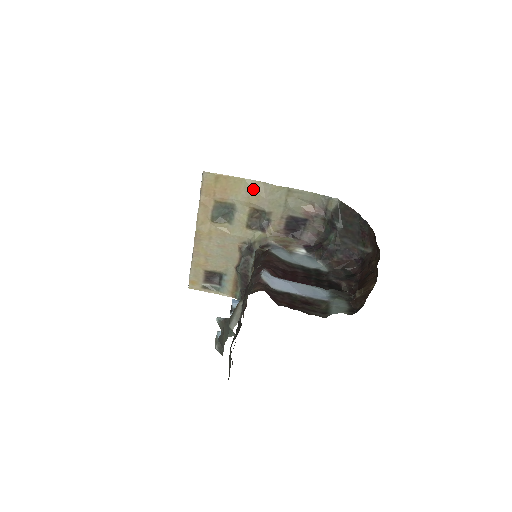
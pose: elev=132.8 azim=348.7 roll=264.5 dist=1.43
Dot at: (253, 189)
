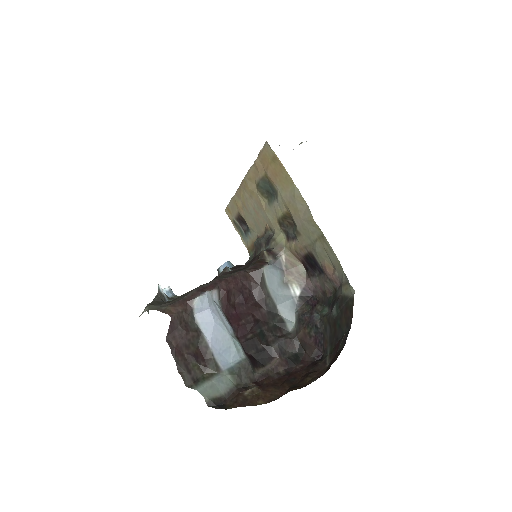
Dot at: (296, 200)
